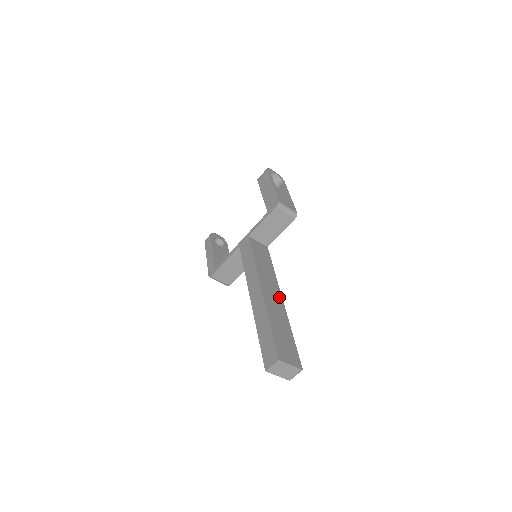
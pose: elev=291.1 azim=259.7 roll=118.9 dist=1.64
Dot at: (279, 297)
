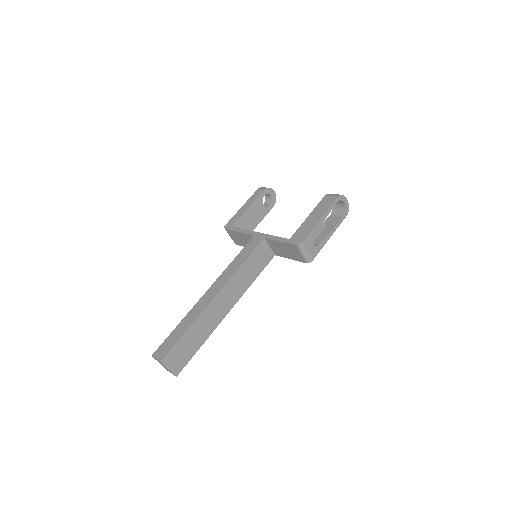
Dot at: (228, 309)
